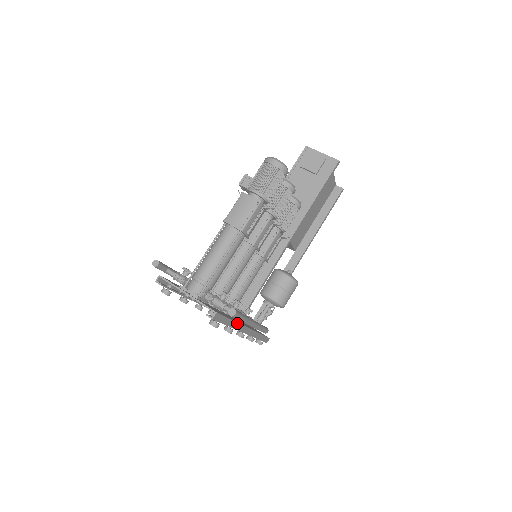
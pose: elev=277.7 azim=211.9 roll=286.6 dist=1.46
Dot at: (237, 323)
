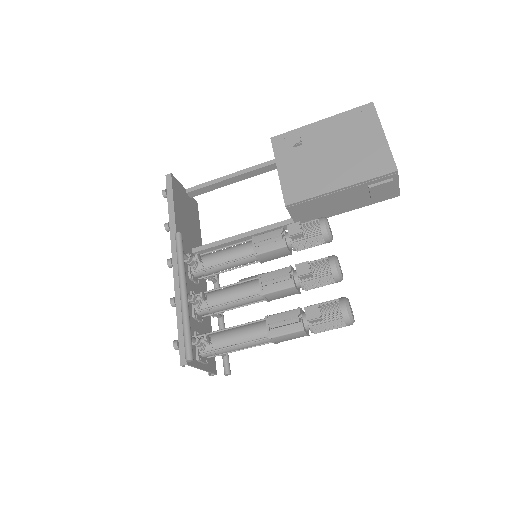
Dot at: occluded
